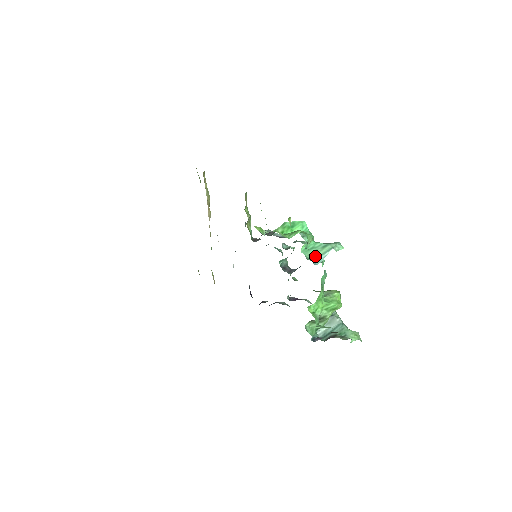
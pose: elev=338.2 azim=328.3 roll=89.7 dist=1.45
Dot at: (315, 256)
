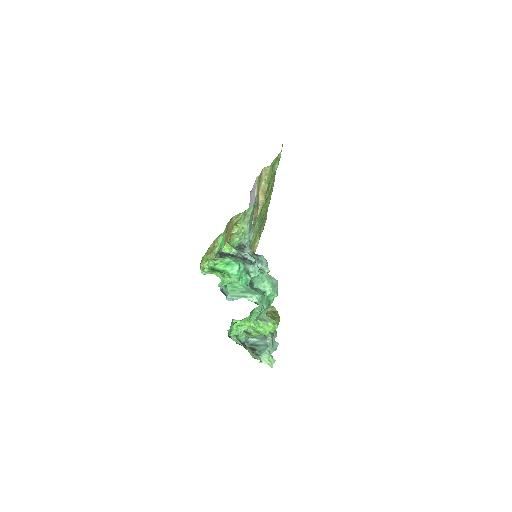
Dot at: (232, 294)
